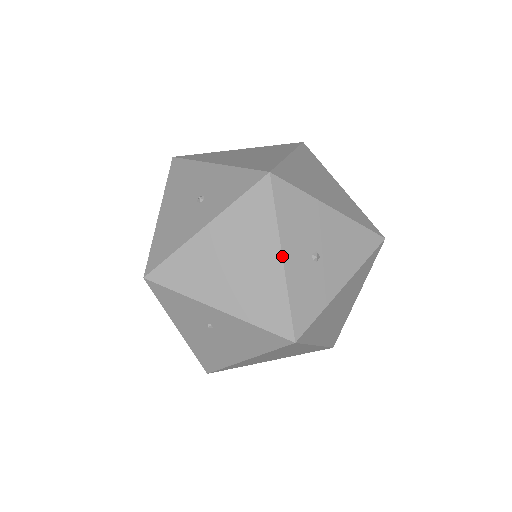
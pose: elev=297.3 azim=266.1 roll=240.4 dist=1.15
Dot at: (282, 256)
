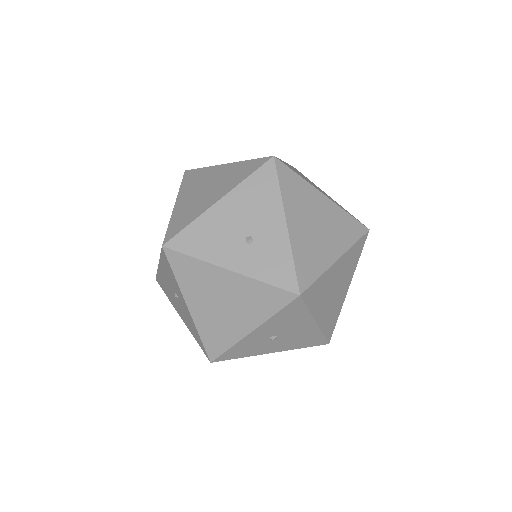
Dot at: (253, 331)
